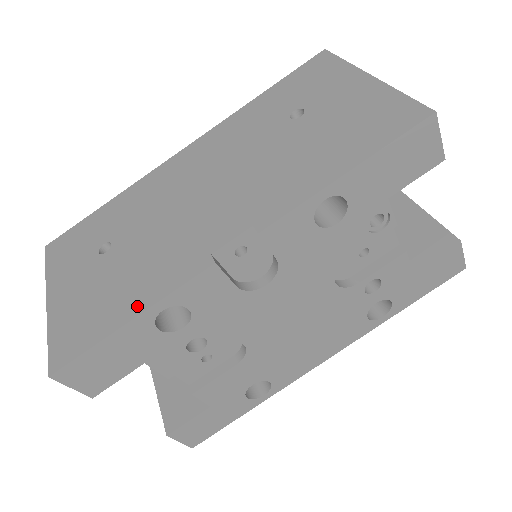
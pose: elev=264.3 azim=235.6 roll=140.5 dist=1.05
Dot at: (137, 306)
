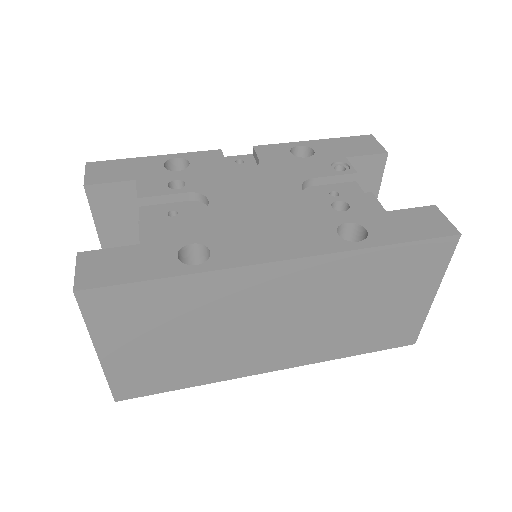
Dot at: occluded
